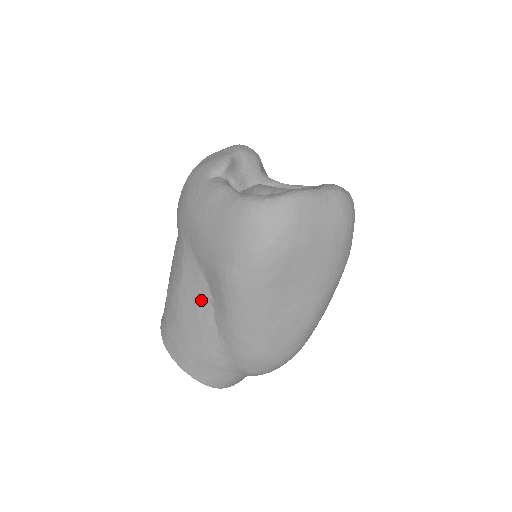
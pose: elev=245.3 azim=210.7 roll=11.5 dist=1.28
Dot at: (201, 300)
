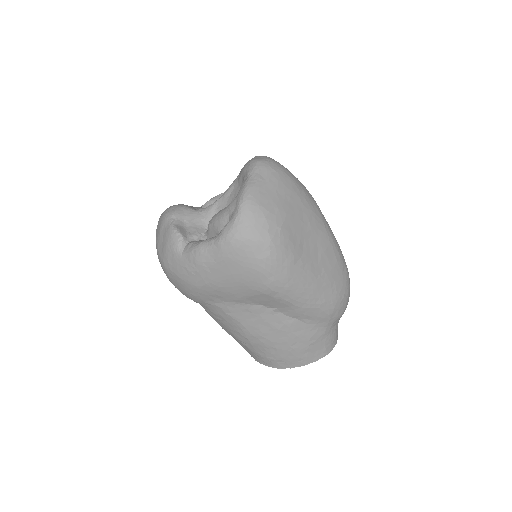
Dot at: (268, 318)
